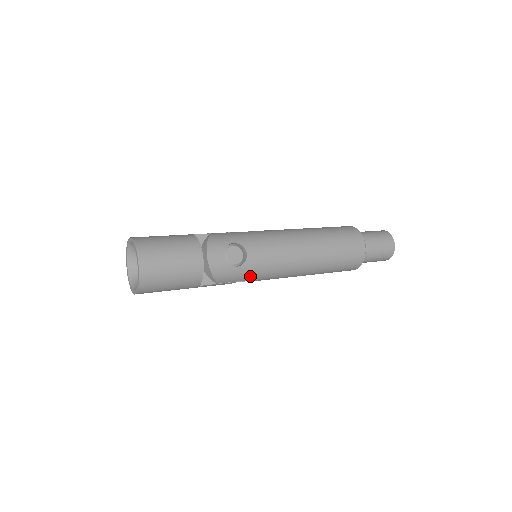
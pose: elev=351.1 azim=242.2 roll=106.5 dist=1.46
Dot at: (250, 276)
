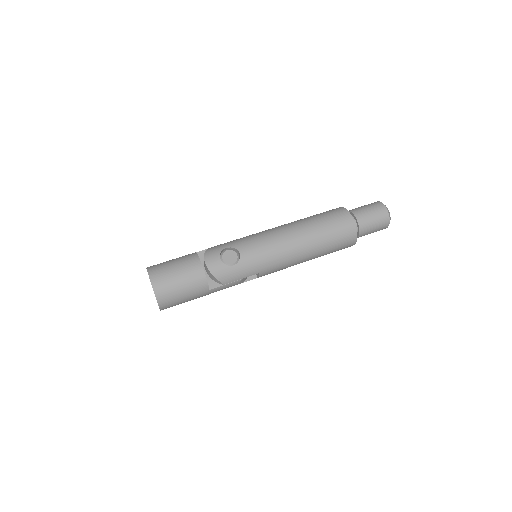
Dot at: (250, 271)
